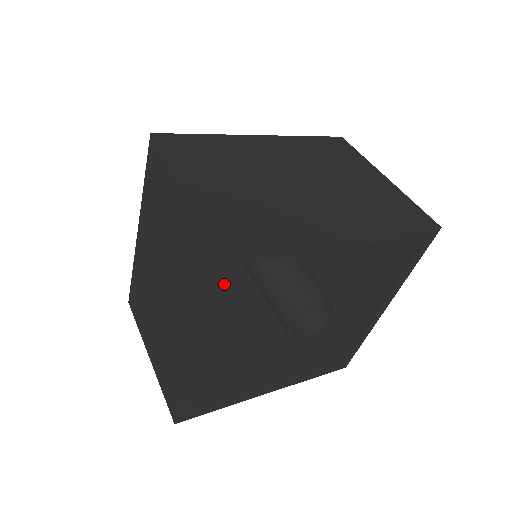
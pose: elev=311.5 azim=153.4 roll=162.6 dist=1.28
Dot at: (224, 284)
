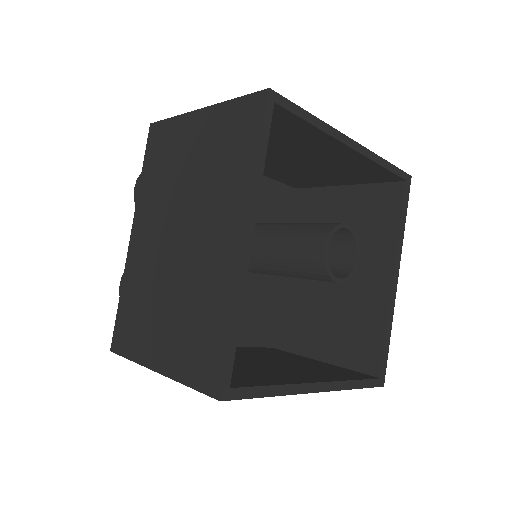
Dot at: (269, 127)
